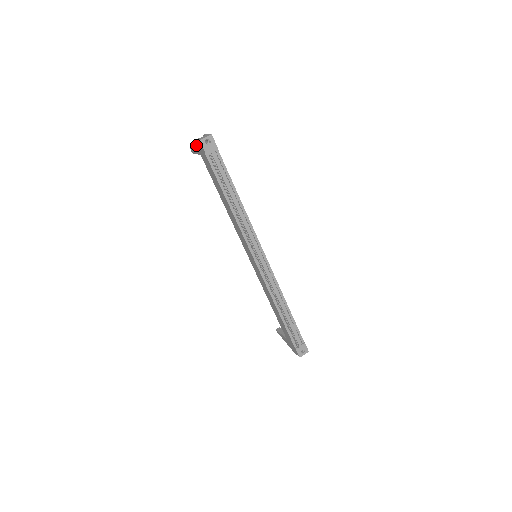
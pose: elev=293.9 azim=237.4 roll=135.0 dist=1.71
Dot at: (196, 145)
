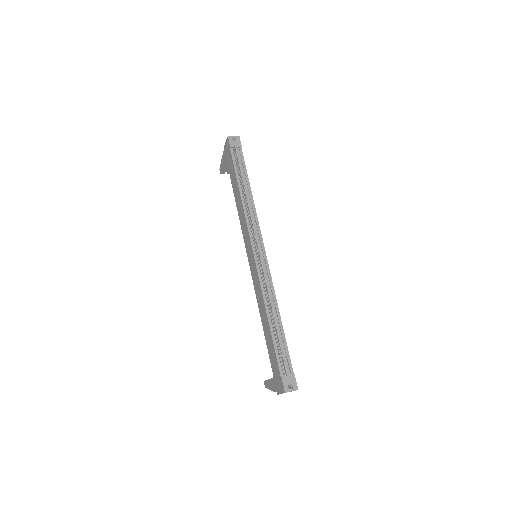
Dot at: (225, 151)
